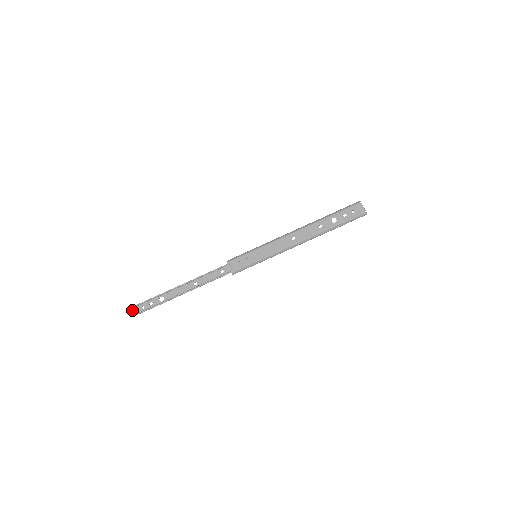
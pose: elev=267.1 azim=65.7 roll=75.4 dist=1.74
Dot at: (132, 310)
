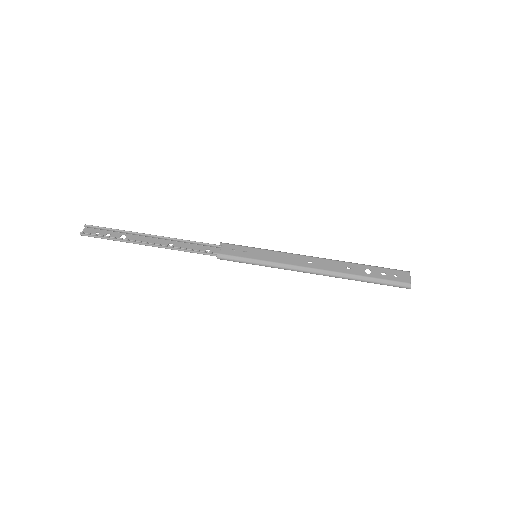
Dot at: (84, 229)
